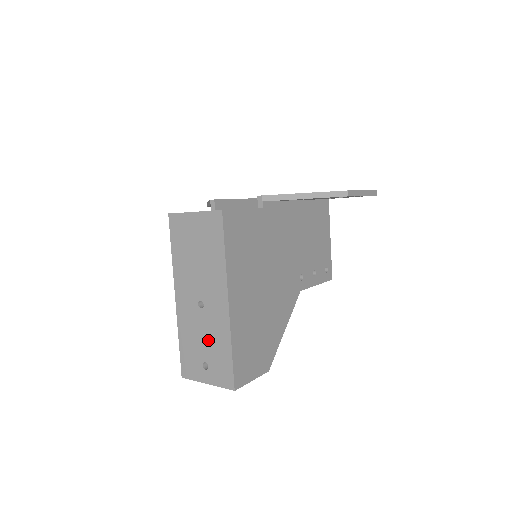
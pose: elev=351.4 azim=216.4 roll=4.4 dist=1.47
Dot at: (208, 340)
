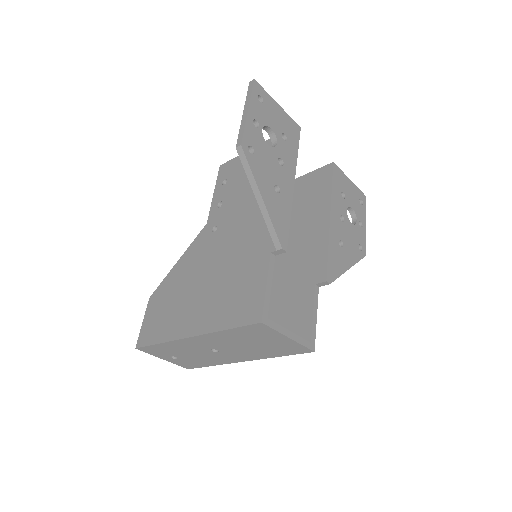
Dot at: (195, 357)
